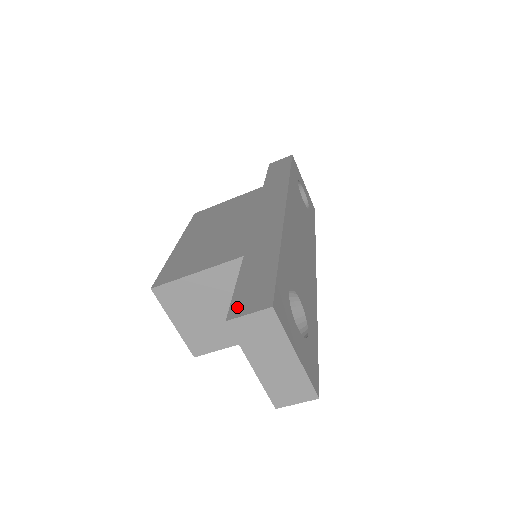
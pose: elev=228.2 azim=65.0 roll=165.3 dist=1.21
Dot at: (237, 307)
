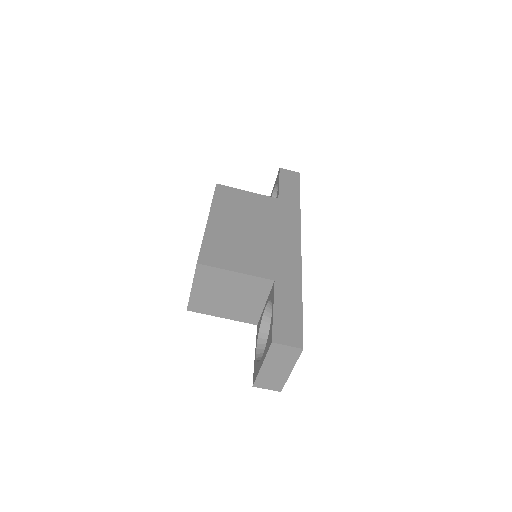
Dot at: (278, 334)
